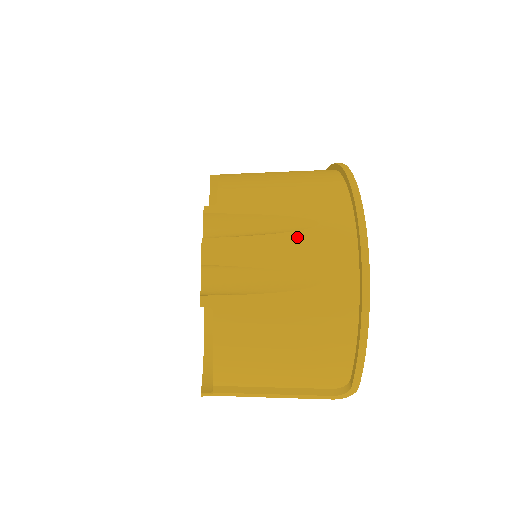
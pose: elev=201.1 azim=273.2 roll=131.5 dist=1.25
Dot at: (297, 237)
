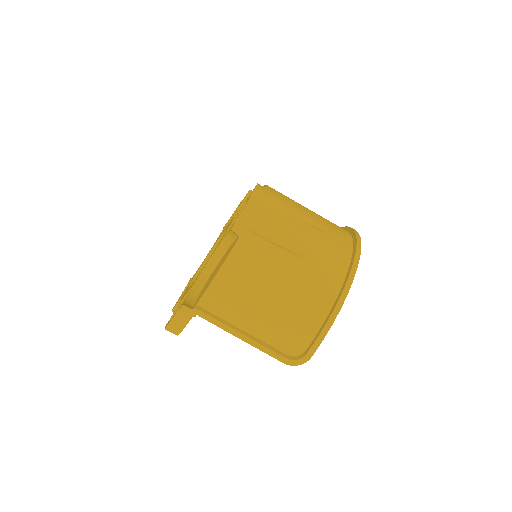
Dot at: (314, 230)
